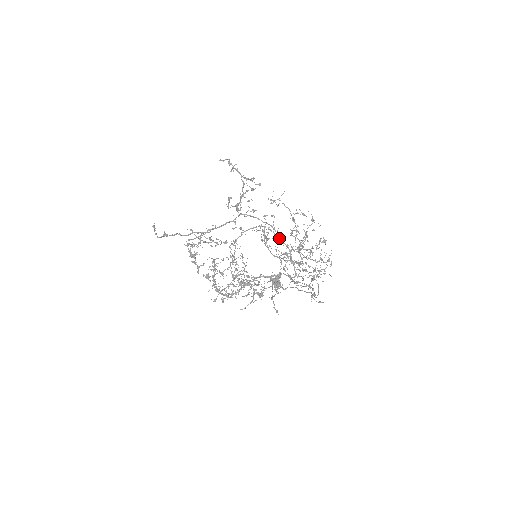
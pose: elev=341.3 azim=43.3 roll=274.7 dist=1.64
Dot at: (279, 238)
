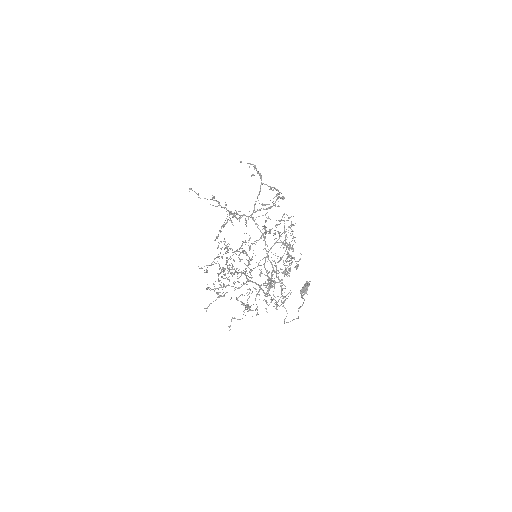
Dot at: (267, 254)
